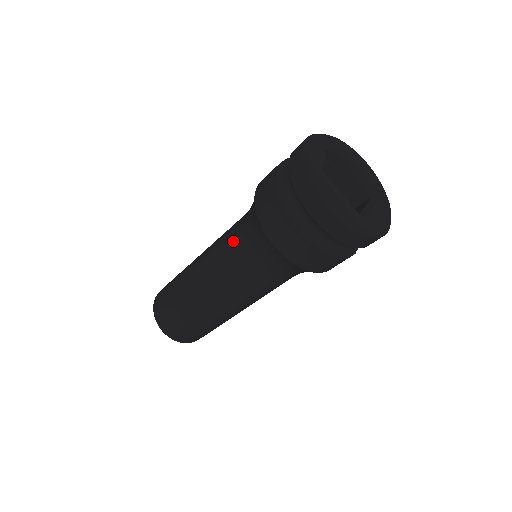
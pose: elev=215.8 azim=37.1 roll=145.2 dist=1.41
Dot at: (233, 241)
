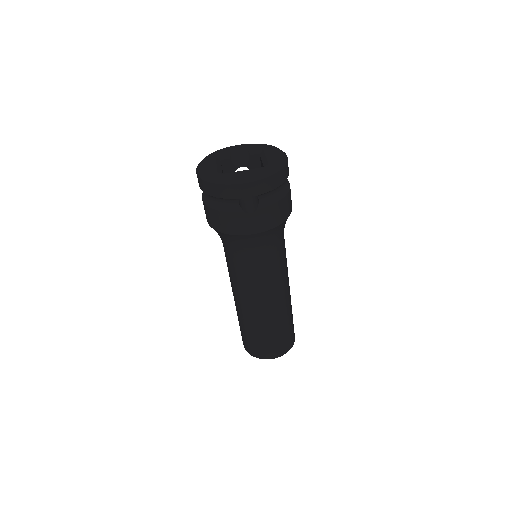
Dot at: occluded
